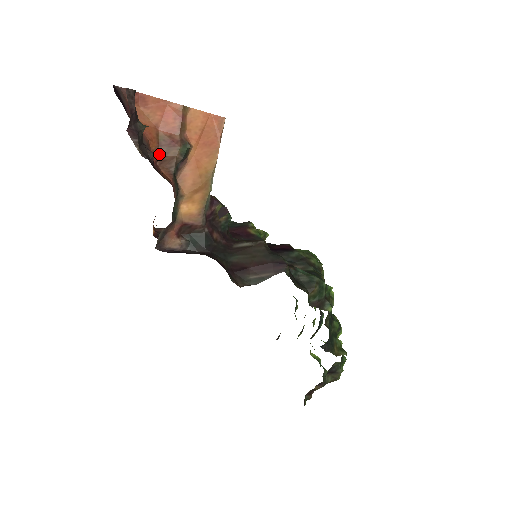
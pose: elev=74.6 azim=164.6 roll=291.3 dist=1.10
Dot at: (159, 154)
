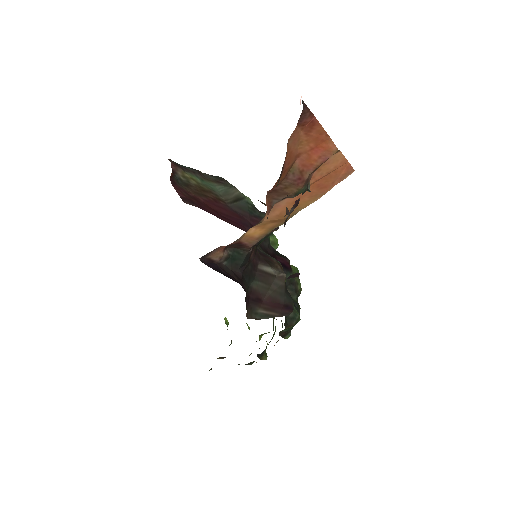
Dot at: (278, 185)
